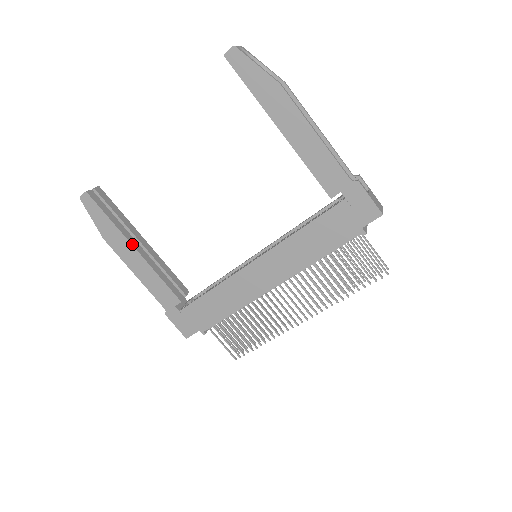
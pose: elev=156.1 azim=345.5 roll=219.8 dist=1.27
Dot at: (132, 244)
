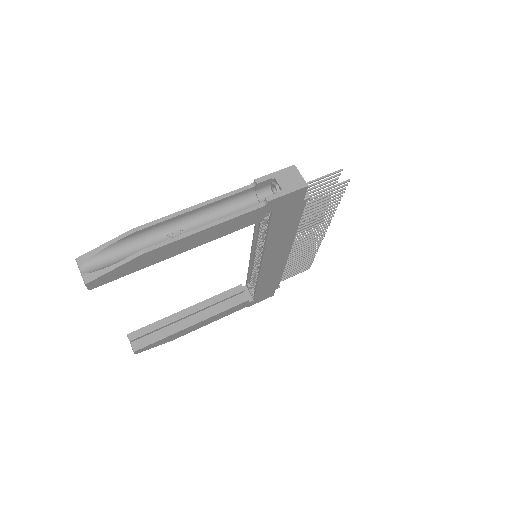
Dot at: (189, 326)
